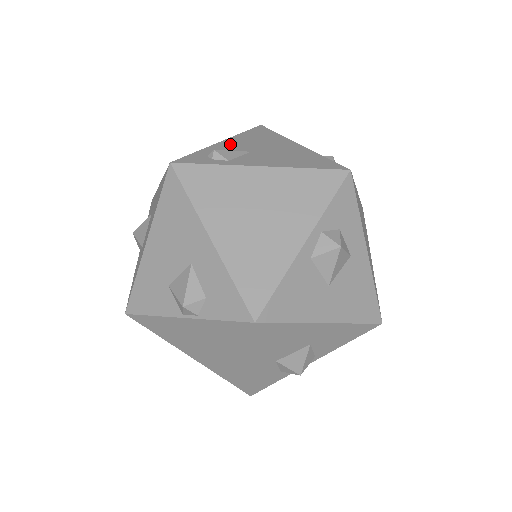
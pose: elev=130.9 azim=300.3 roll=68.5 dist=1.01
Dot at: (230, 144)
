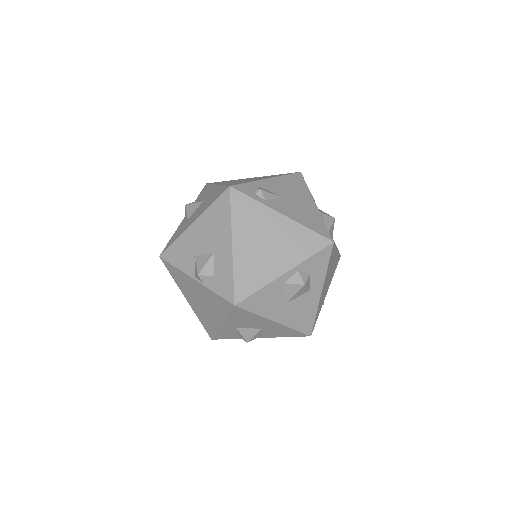
Dot at: (272, 184)
